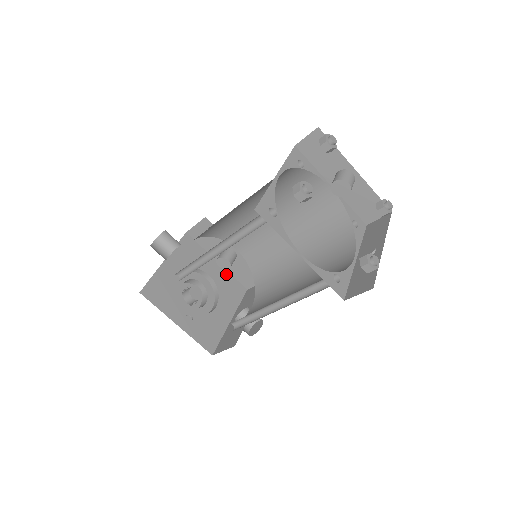
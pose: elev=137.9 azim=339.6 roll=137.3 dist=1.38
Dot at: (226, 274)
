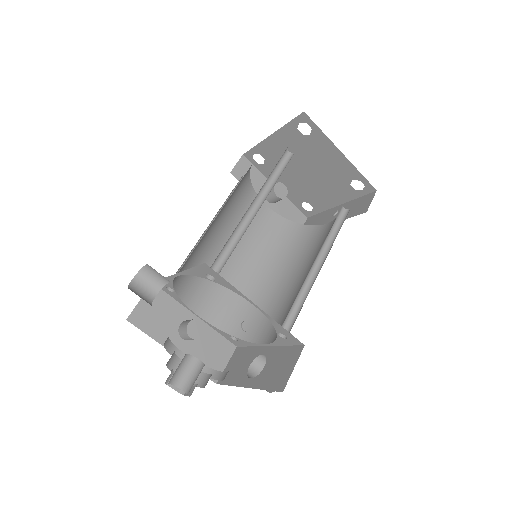
Dot at: occluded
